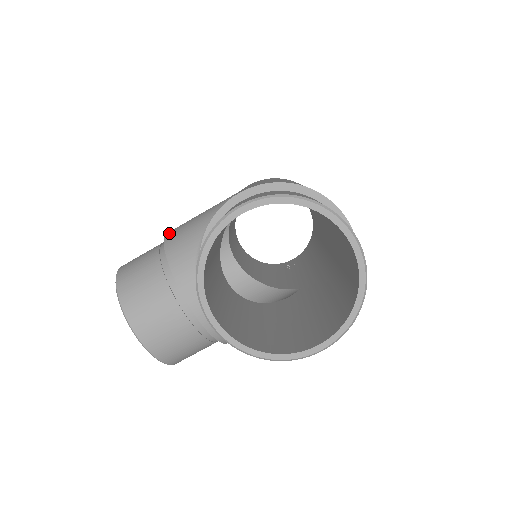
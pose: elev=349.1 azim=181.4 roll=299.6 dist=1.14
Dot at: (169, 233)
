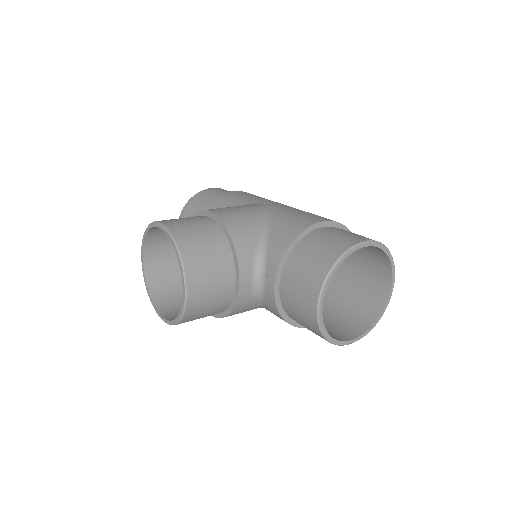
Dot at: (220, 214)
